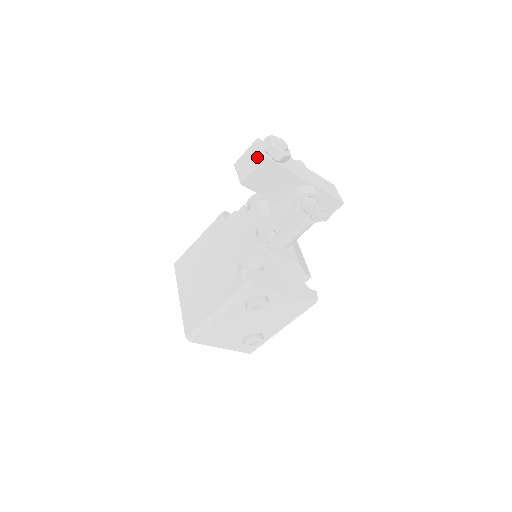
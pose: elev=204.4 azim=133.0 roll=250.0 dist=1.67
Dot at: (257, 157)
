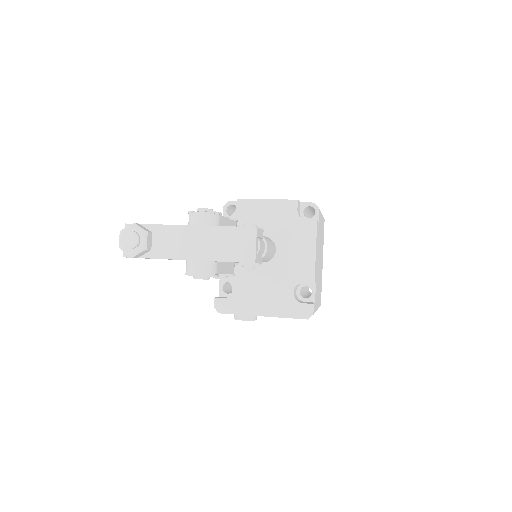
Dot at: occluded
